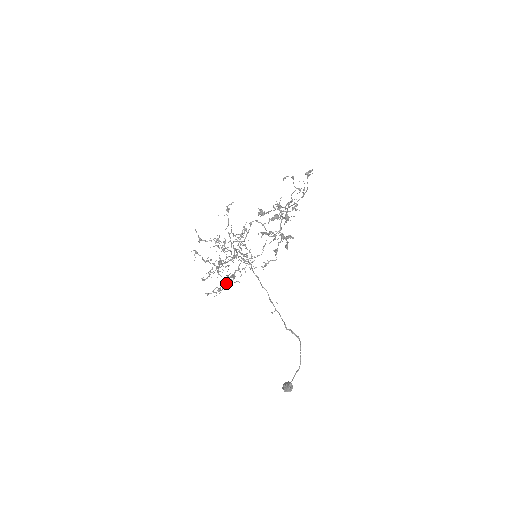
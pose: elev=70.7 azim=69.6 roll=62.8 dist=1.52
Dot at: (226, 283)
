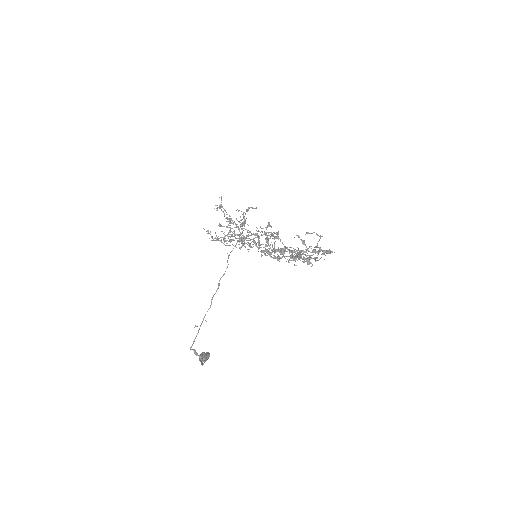
Dot at: (240, 241)
